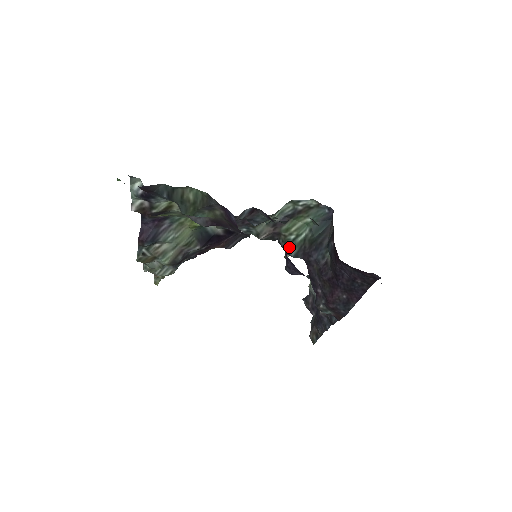
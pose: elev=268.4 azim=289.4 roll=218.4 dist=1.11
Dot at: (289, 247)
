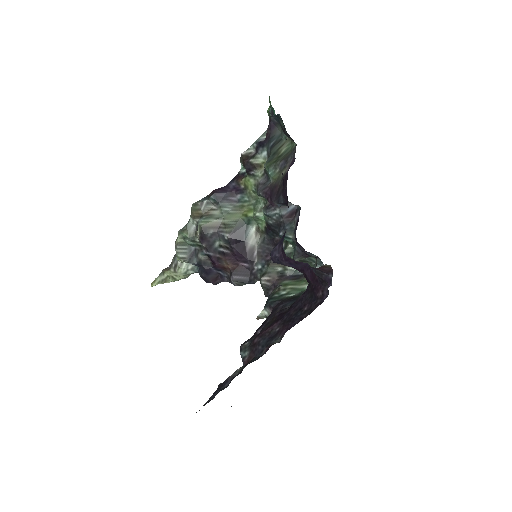
Dot at: (273, 298)
